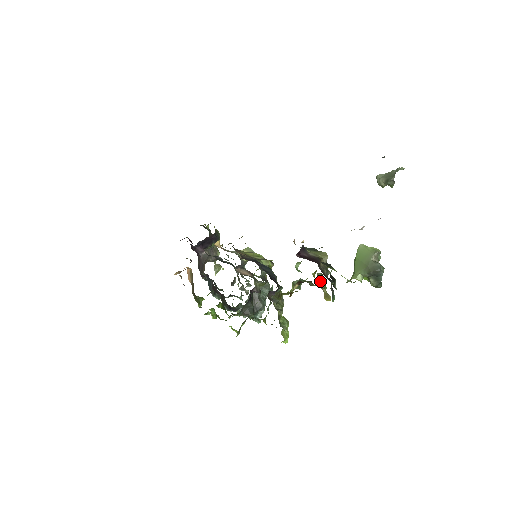
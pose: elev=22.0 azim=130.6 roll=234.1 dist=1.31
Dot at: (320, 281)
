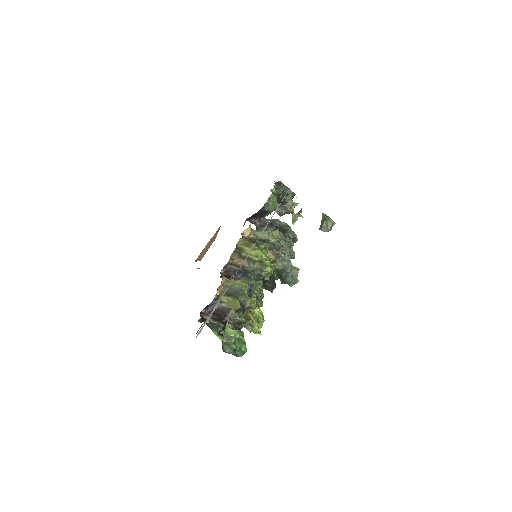
Dot at: (244, 318)
